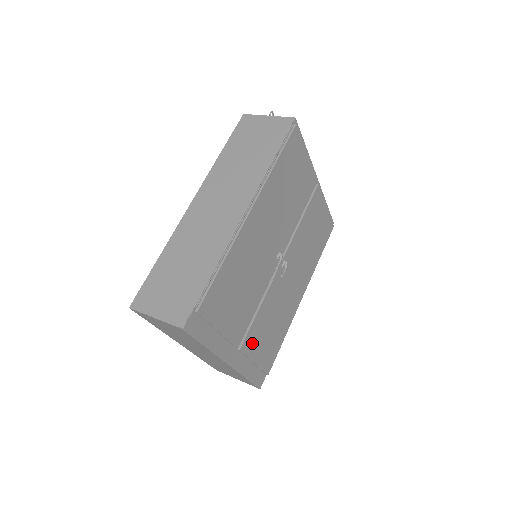
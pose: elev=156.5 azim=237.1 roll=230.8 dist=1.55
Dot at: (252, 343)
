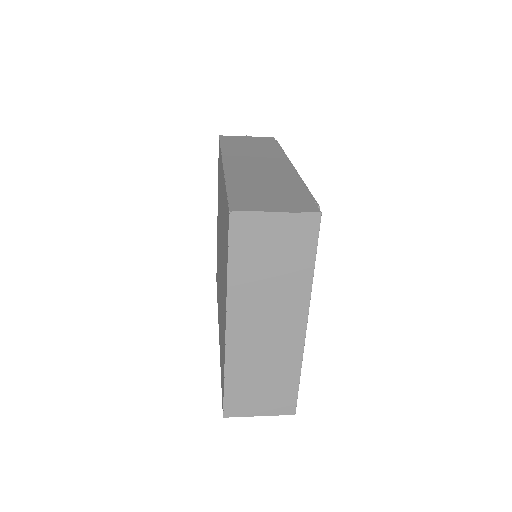
Dot at: occluded
